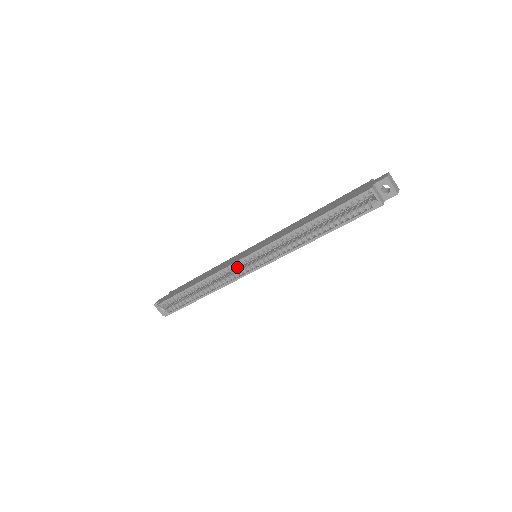
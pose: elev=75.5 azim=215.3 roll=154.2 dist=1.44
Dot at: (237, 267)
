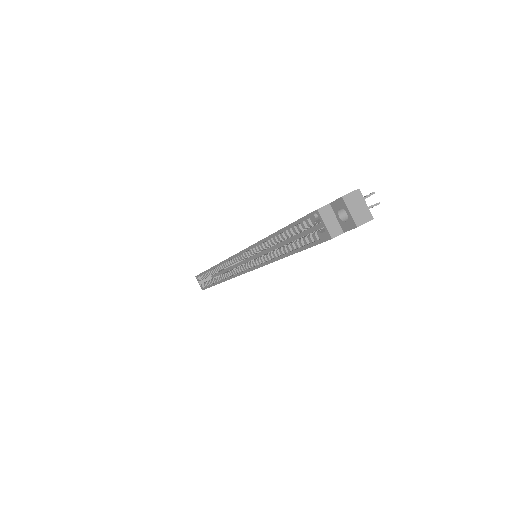
Dot at: (234, 263)
